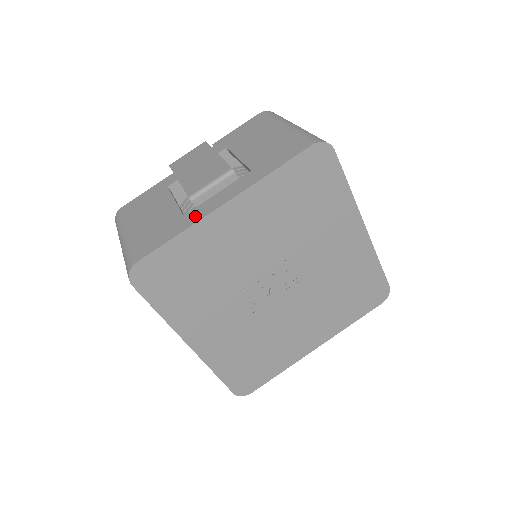
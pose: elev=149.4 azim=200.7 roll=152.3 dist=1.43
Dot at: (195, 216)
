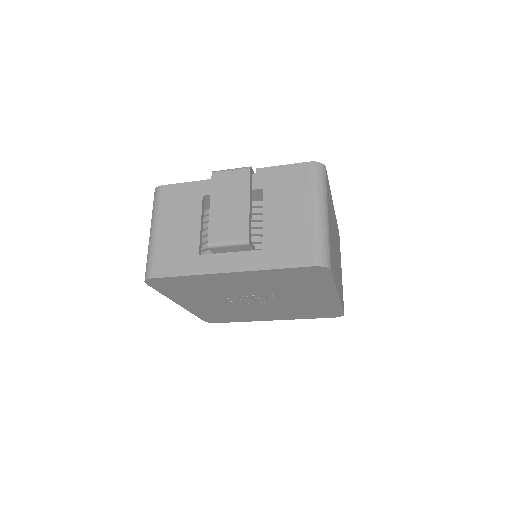
Dot at: (205, 266)
